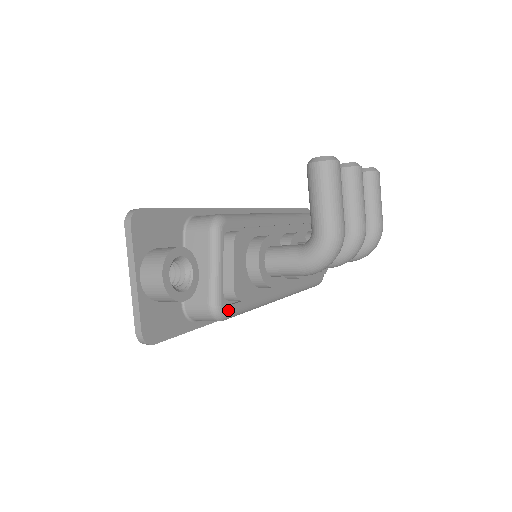
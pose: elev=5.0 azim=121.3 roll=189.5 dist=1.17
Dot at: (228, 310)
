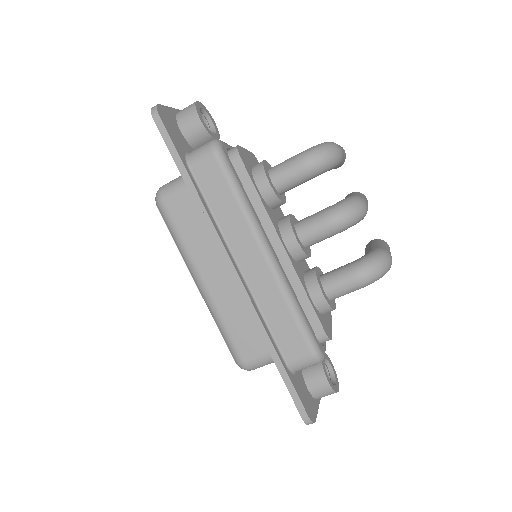
Dot at: (225, 152)
